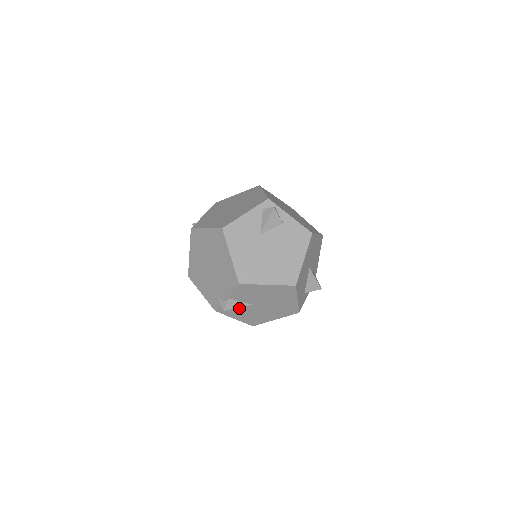
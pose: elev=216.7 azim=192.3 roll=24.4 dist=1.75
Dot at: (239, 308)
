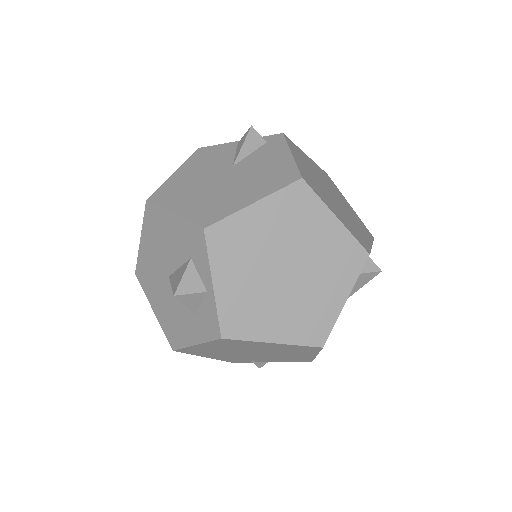
Dot at: occluded
